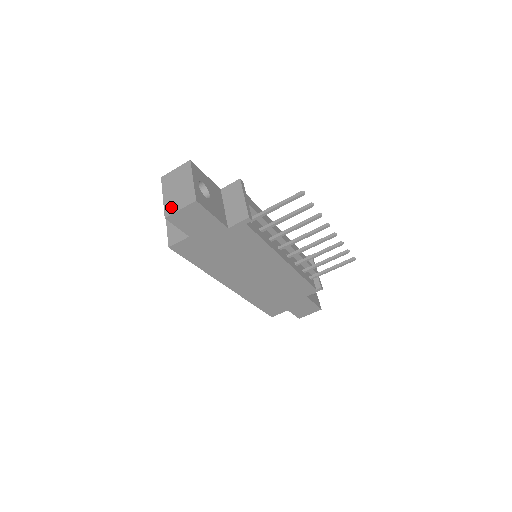
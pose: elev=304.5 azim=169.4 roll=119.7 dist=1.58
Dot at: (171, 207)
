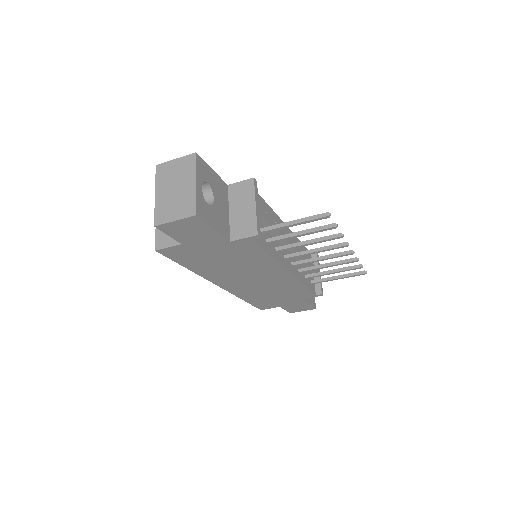
Dot at: (164, 213)
